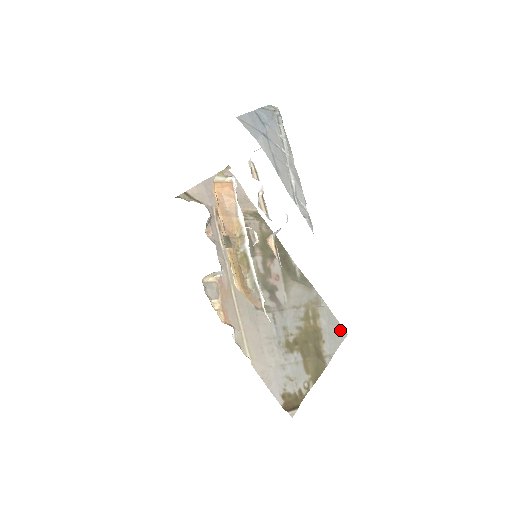
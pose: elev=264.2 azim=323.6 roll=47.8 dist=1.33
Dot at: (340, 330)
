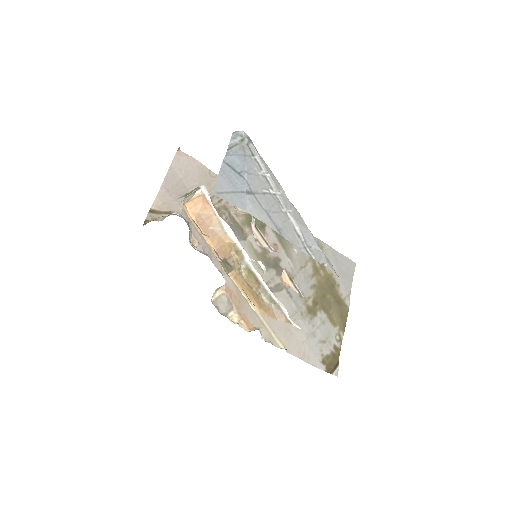
Dot at: (348, 263)
